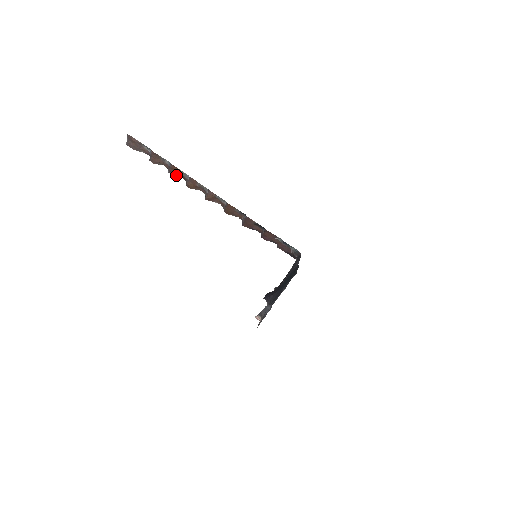
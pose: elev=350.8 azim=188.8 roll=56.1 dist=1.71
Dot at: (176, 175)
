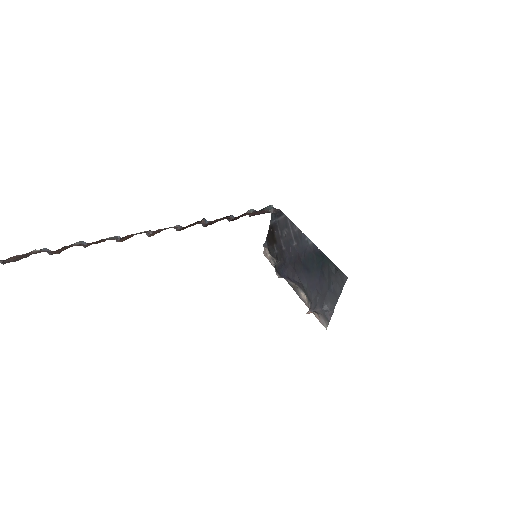
Dot at: (97, 243)
